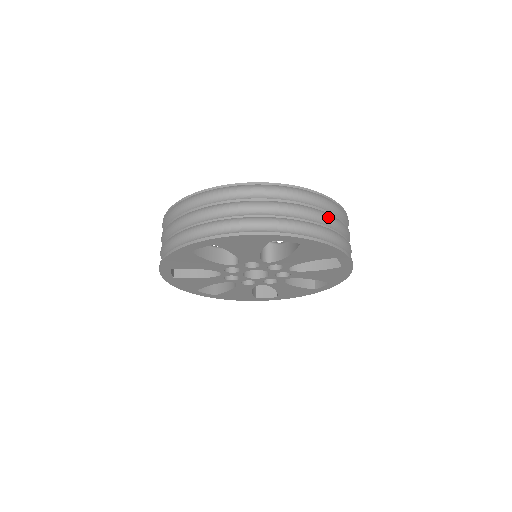
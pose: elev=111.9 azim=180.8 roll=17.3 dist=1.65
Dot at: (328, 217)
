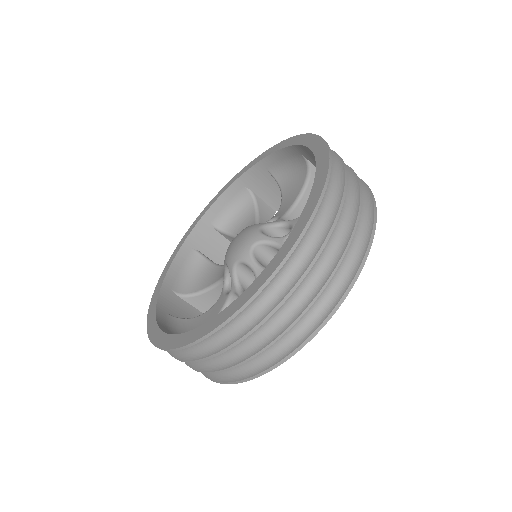
Dot at: occluded
